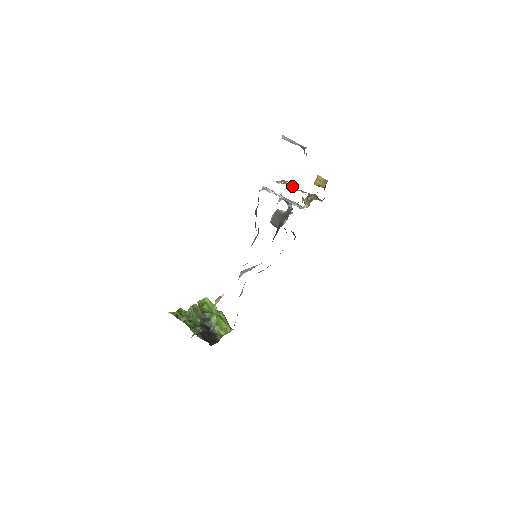
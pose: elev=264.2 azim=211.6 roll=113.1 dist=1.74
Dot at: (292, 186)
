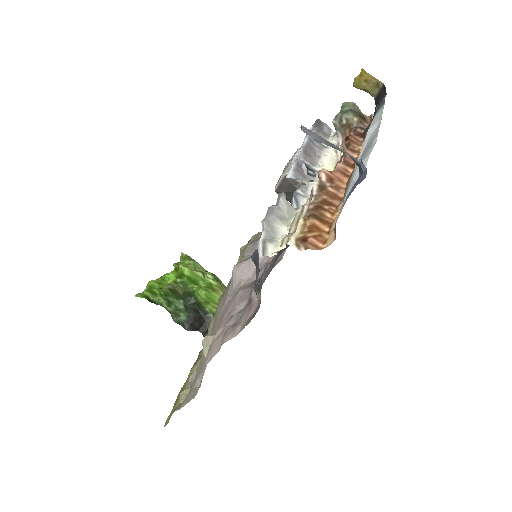
Dot at: (319, 170)
